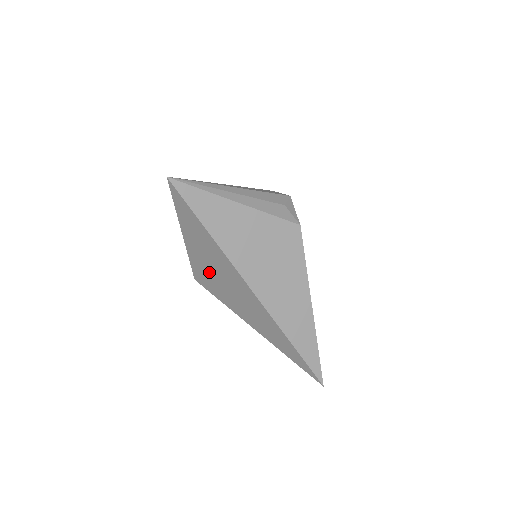
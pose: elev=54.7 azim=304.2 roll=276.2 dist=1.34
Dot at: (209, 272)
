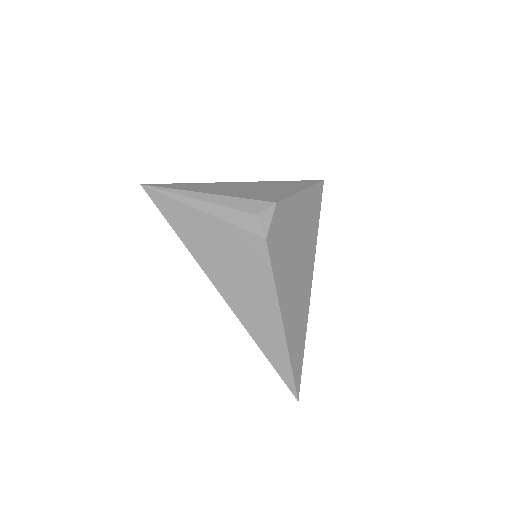
Dot at: occluded
